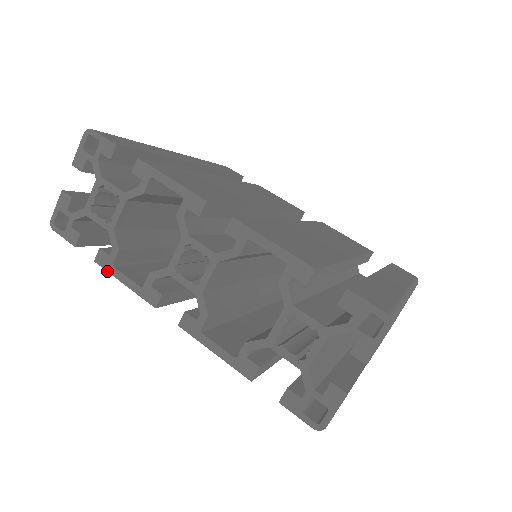
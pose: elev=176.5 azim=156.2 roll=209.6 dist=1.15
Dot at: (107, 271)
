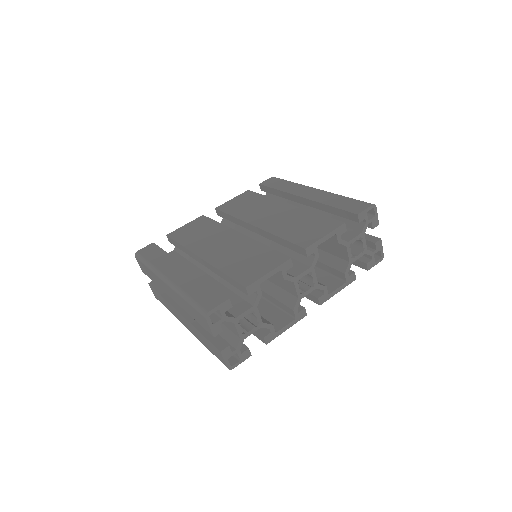
Dot at: occluded
